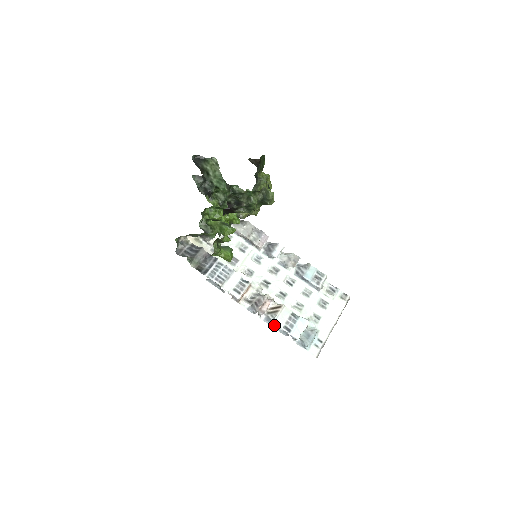
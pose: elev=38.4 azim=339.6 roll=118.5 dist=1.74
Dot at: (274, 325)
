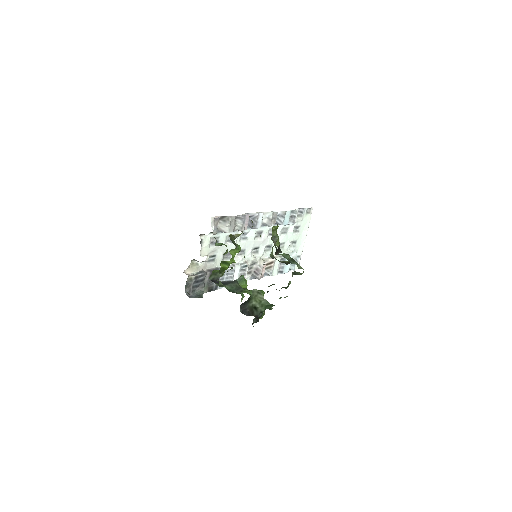
Dot at: occluded
